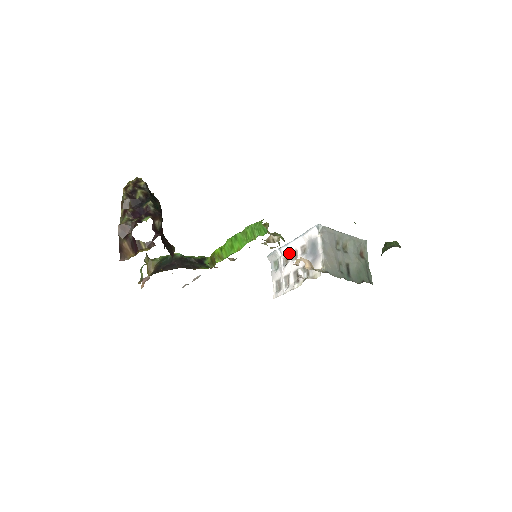
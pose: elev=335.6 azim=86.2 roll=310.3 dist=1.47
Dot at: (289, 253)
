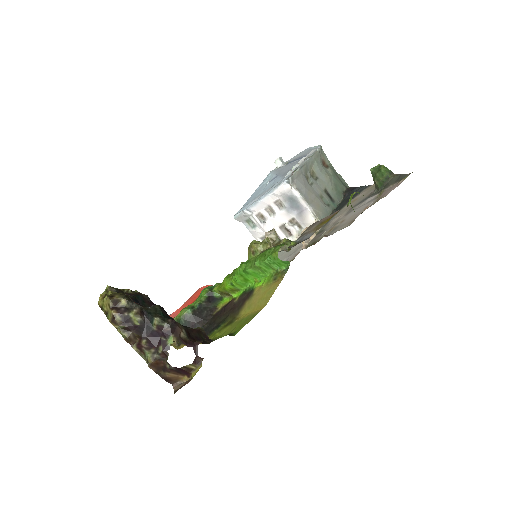
Dot at: (261, 210)
